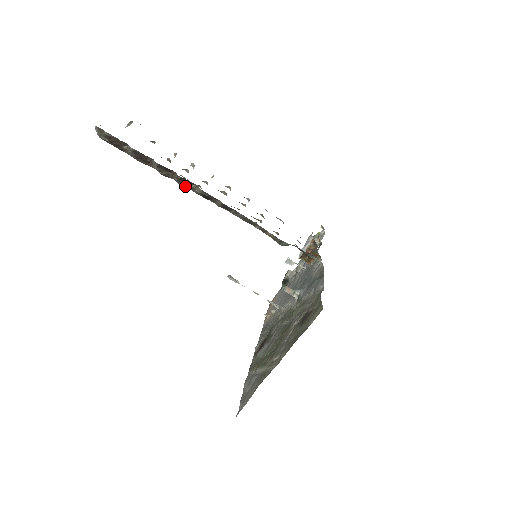
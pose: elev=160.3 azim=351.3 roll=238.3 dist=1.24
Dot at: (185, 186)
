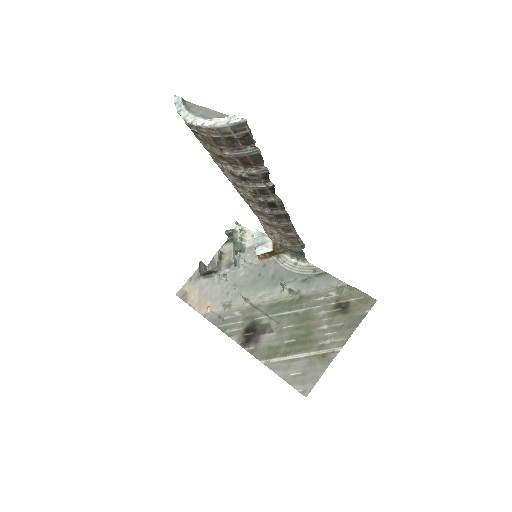
Dot at: (260, 193)
